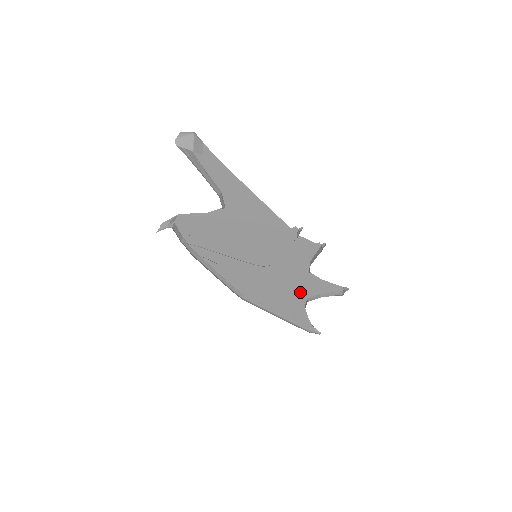
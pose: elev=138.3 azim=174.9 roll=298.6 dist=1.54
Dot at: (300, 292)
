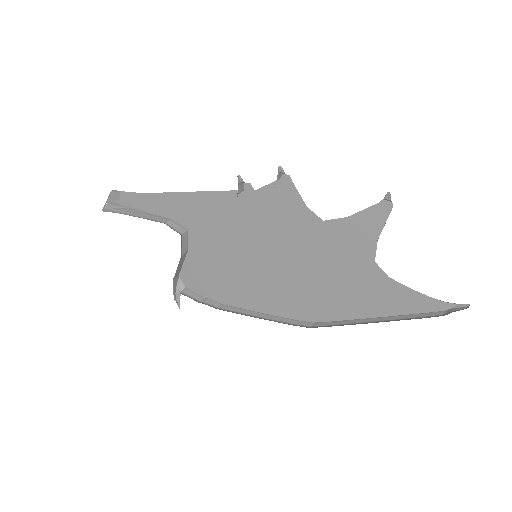
Dot at: (356, 261)
